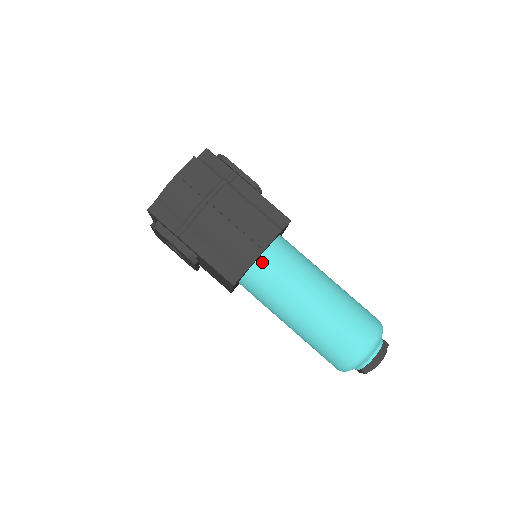
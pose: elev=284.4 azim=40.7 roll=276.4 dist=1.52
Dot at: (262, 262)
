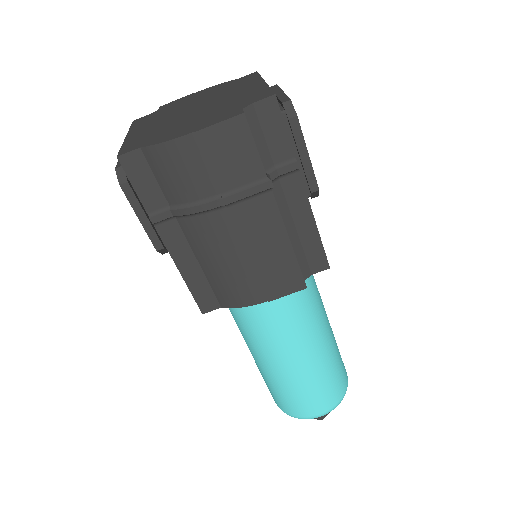
Dot at: occluded
